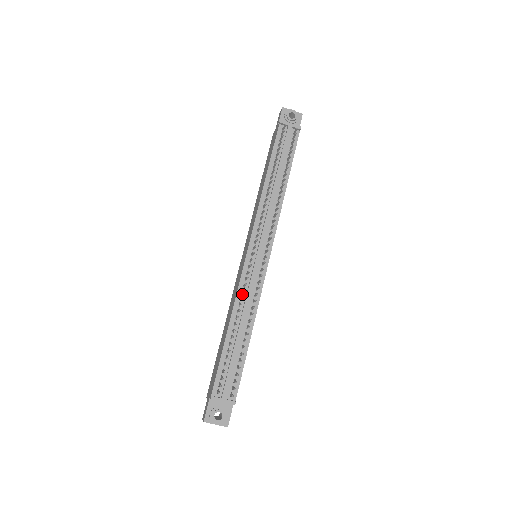
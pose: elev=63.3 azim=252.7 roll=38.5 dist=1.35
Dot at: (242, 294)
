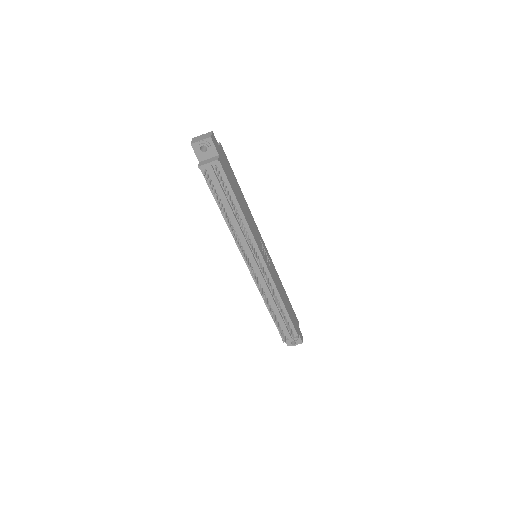
Dot at: (263, 290)
